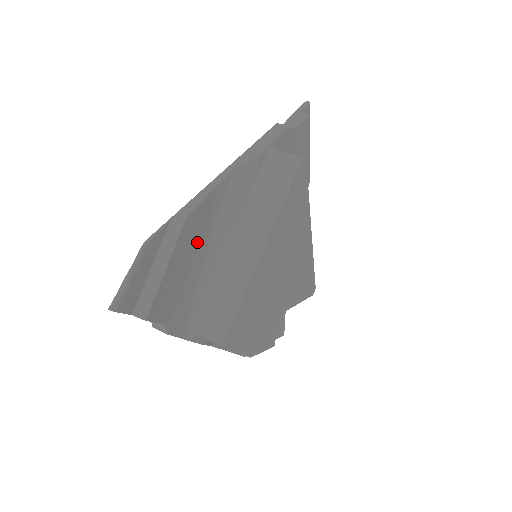
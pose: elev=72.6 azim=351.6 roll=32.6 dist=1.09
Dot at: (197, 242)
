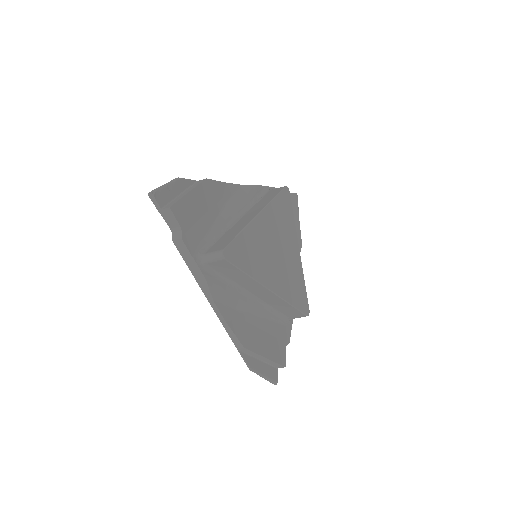
Dot at: (212, 203)
